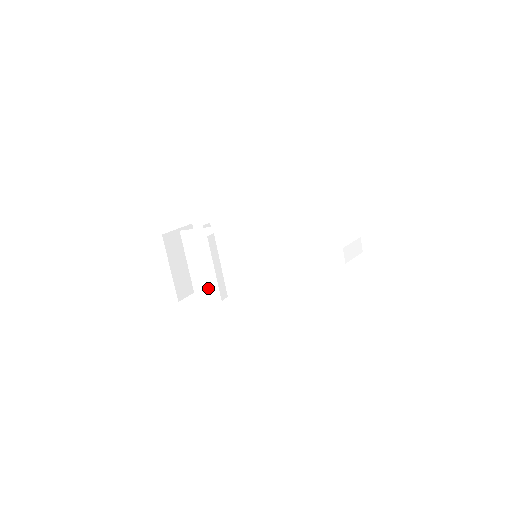
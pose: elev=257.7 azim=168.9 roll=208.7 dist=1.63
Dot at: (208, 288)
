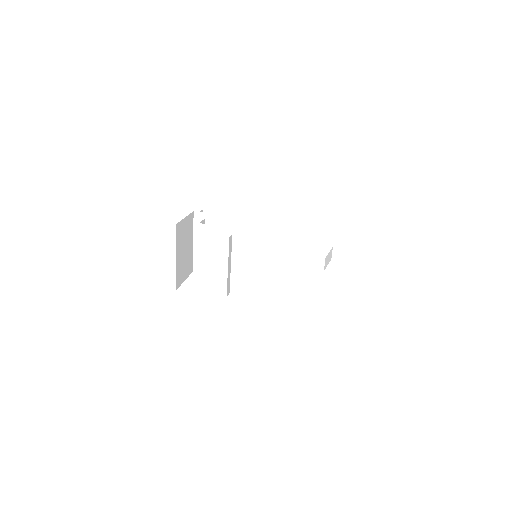
Dot at: (210, 281)
